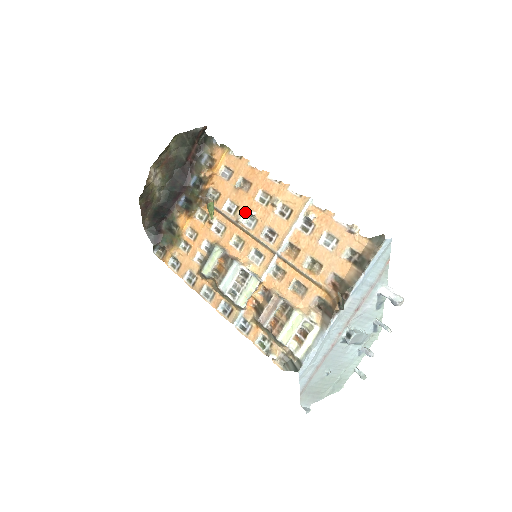
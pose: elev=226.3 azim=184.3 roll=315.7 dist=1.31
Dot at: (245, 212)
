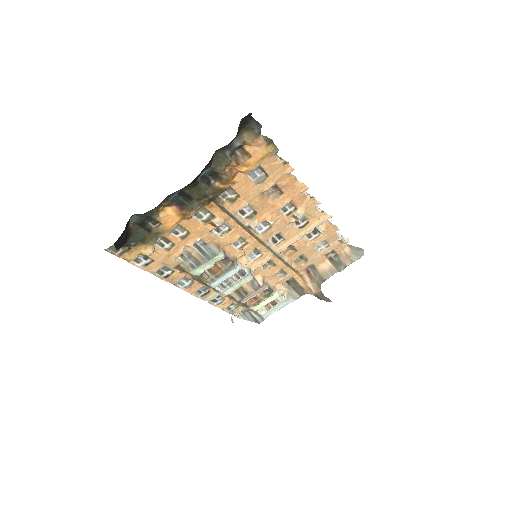
Dot at: (263, 220)
